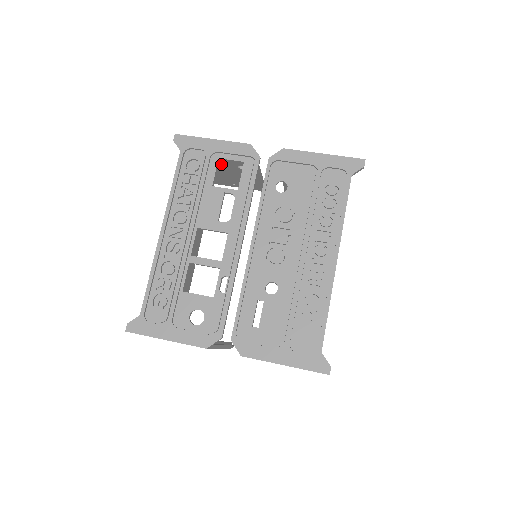
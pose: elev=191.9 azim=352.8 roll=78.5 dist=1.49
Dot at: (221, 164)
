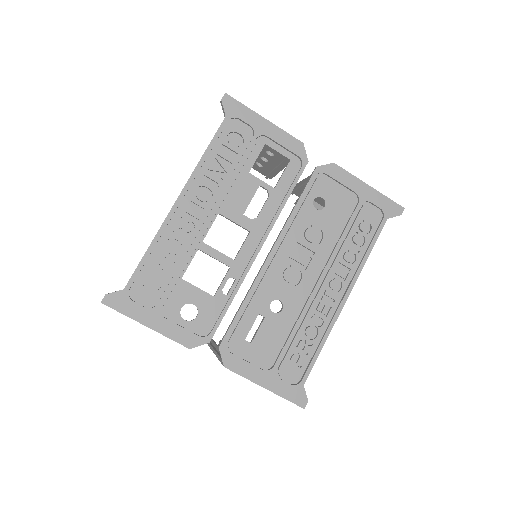
Dot at: occluded
